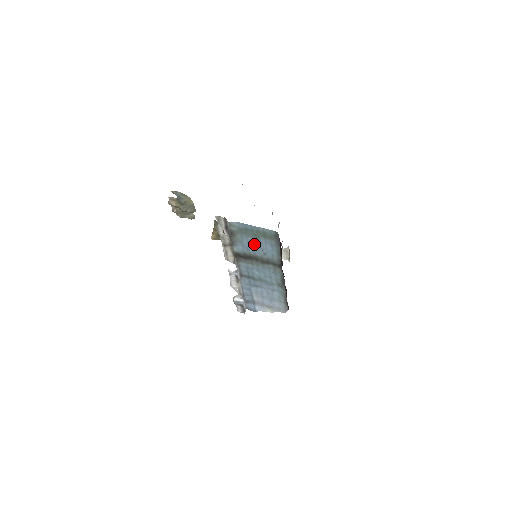
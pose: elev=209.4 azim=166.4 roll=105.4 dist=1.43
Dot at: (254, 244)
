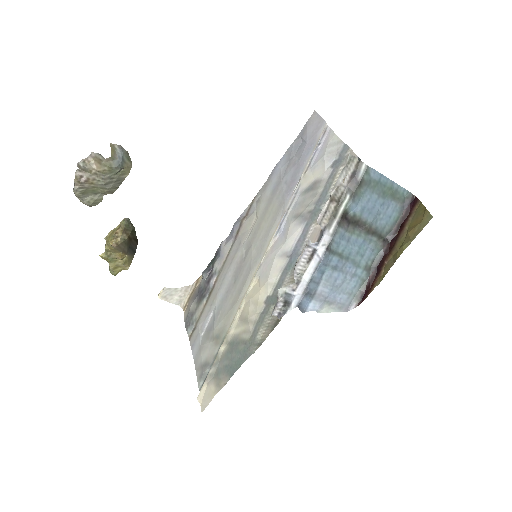
Dot at: (375, 204)
